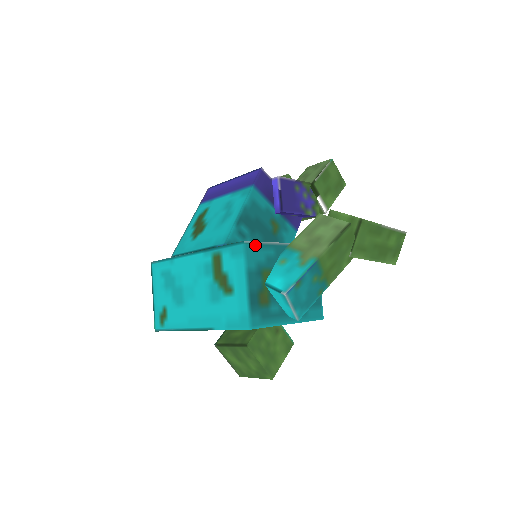
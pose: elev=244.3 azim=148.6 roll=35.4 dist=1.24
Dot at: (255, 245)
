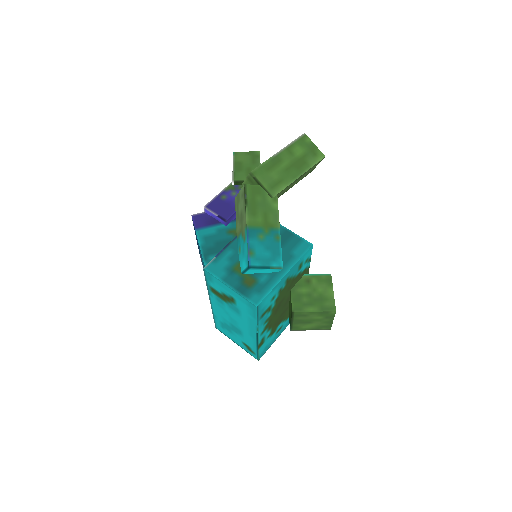
Dot at: (213, 262)
